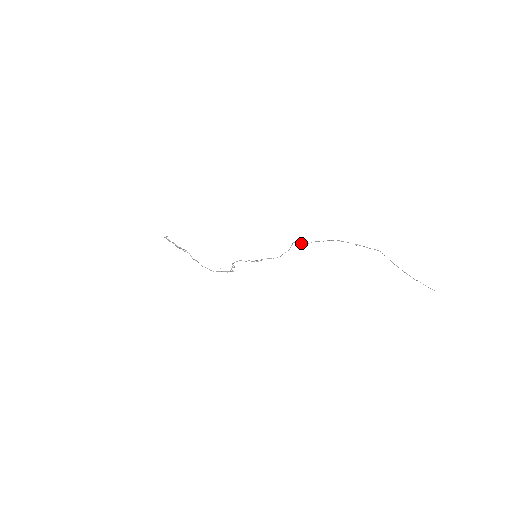
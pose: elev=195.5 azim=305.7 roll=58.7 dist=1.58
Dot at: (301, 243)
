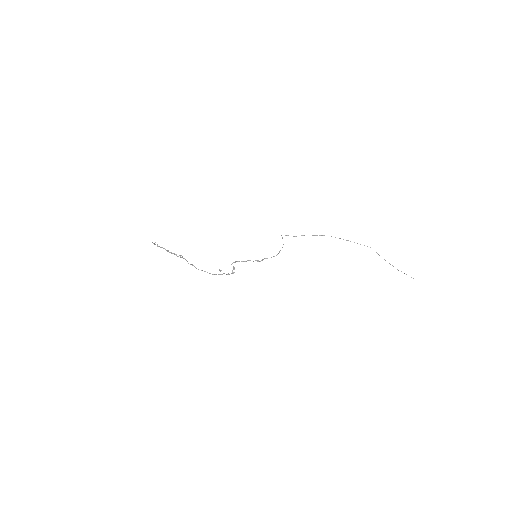
Dot at: (288, 235)
